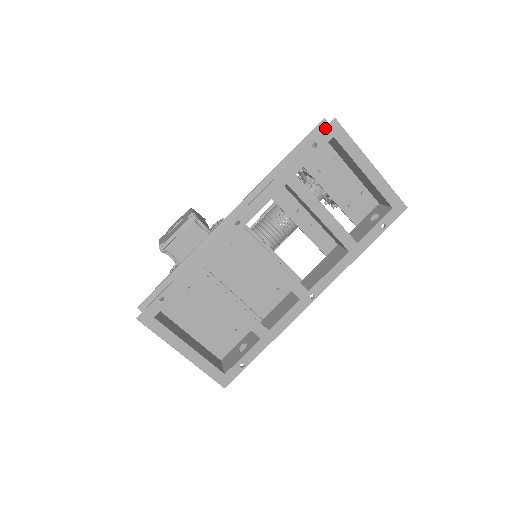
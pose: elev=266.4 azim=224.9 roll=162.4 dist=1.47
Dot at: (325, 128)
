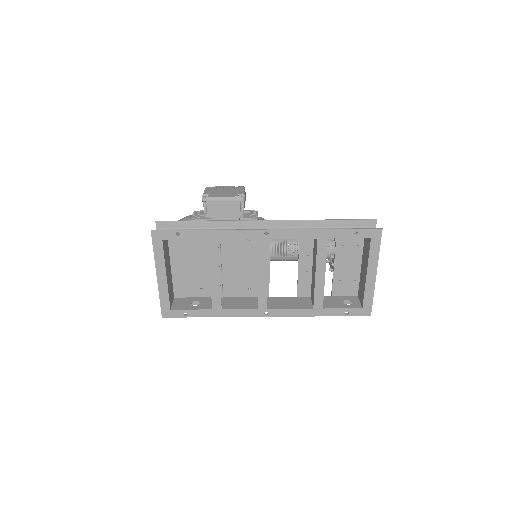
Dot at: (371, 229)
